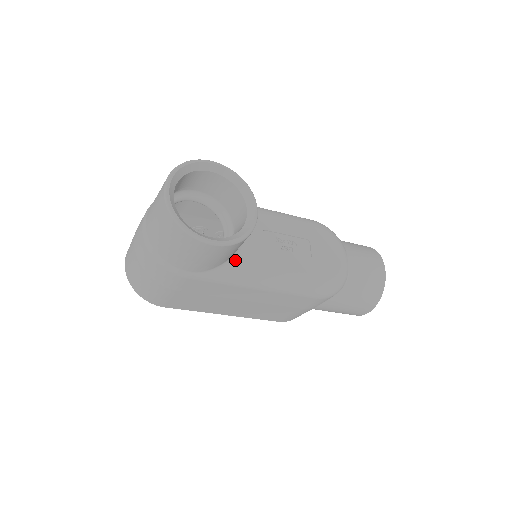
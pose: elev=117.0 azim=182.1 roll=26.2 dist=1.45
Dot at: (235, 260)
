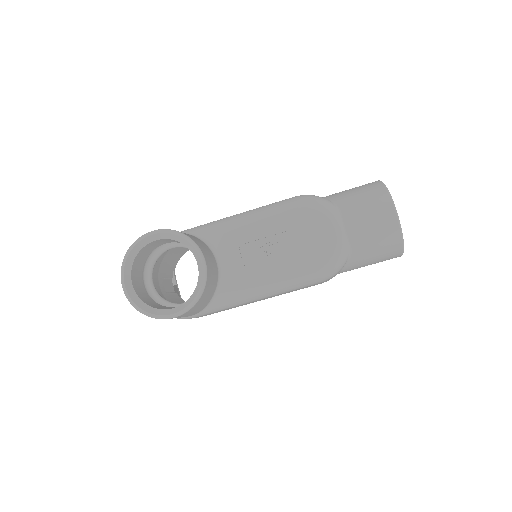
Dot at: (221, 291)
